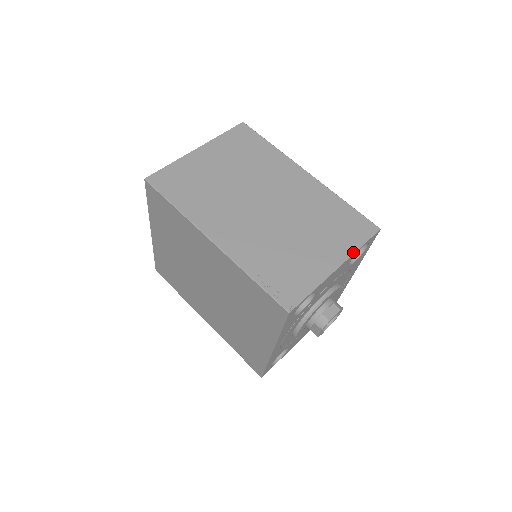
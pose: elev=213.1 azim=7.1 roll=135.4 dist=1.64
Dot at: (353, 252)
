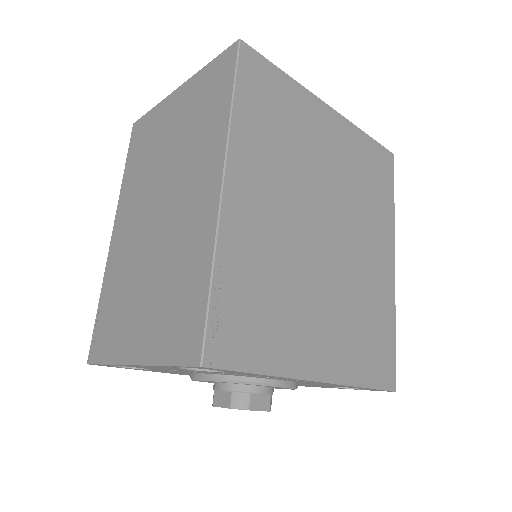
Dot at: (154, 362)
